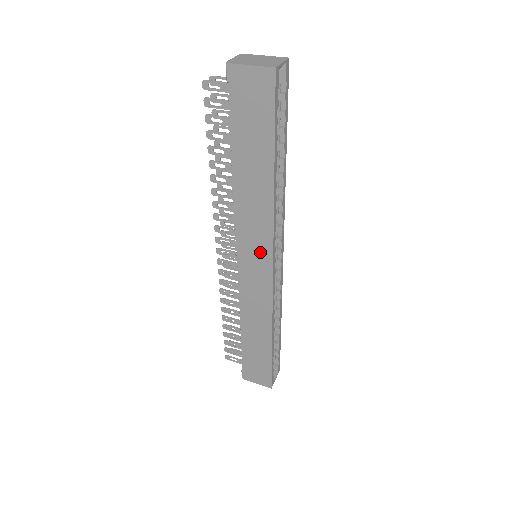
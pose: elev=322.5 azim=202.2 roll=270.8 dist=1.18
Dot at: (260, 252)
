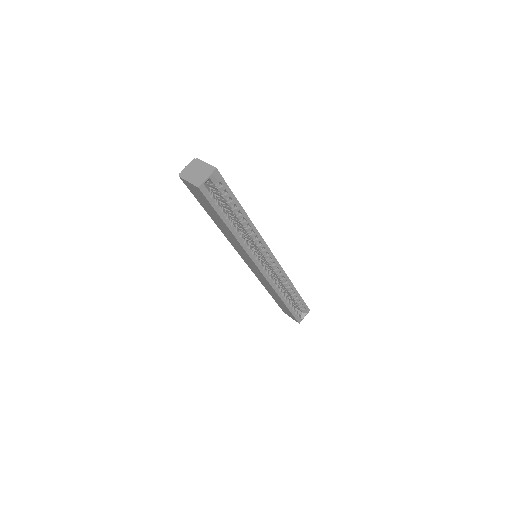
Dot at: (249, 260)
